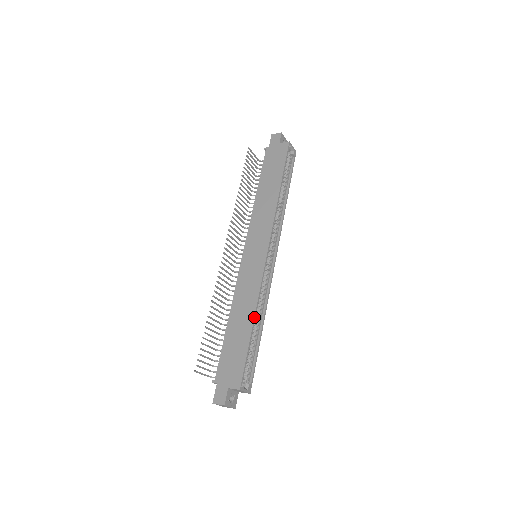
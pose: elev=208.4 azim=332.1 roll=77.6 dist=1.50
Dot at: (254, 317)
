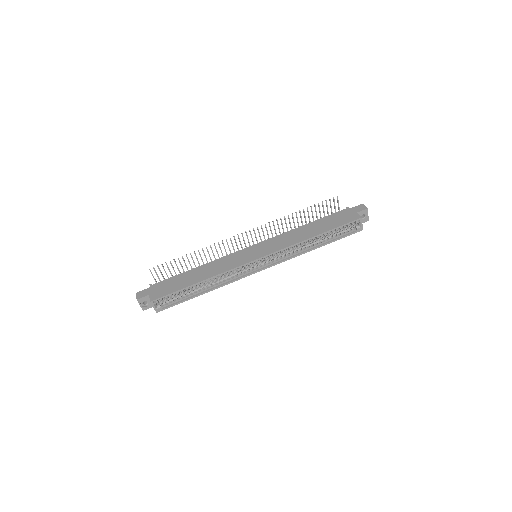
Dot at: (205, 280)
